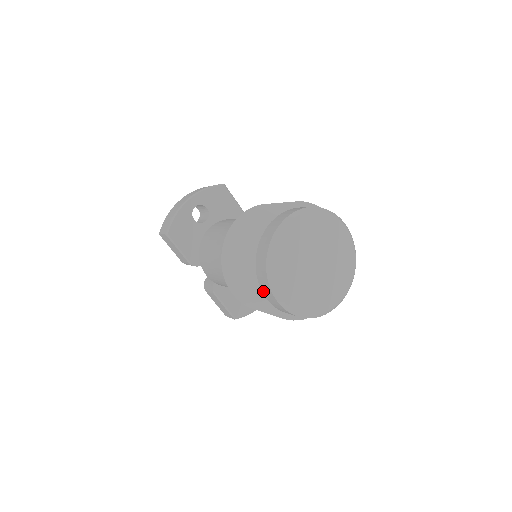
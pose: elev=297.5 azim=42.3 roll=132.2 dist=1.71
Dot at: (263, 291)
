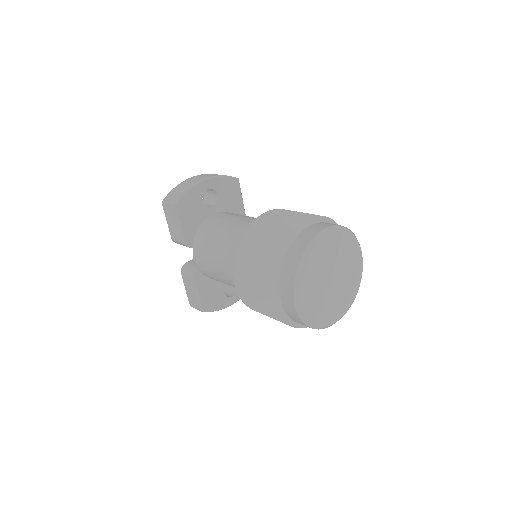
Dot at: (281, 289)
